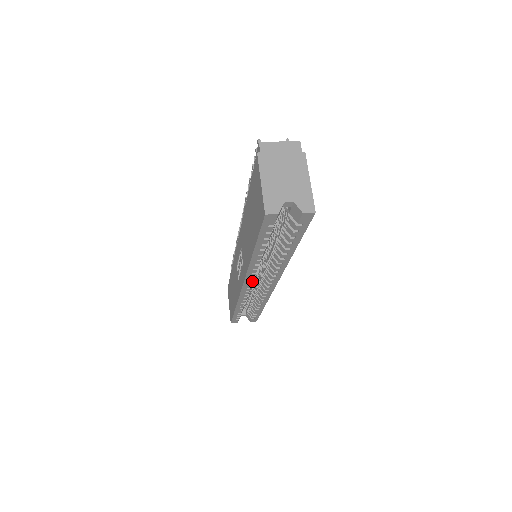
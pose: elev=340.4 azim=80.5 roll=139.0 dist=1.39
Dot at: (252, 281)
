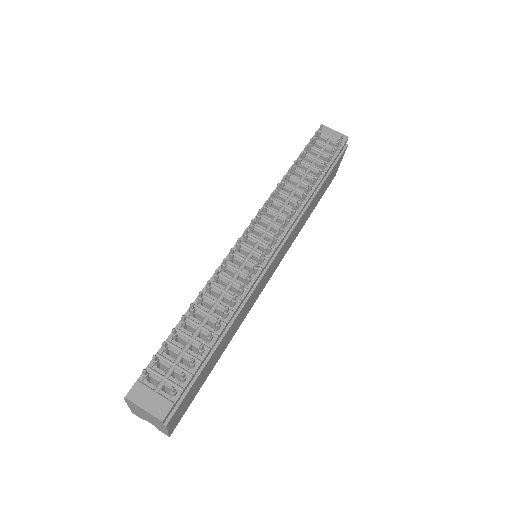
Dot at: occluded
